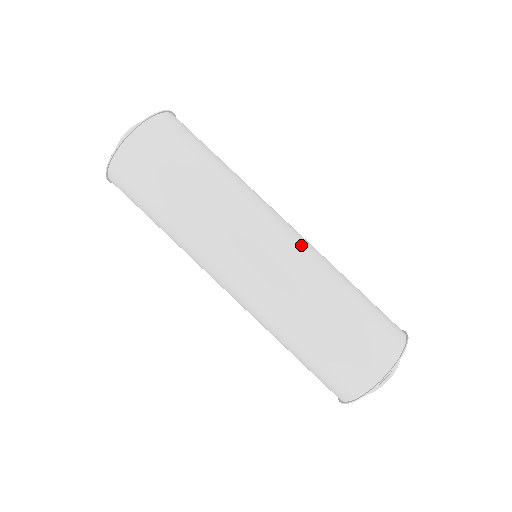
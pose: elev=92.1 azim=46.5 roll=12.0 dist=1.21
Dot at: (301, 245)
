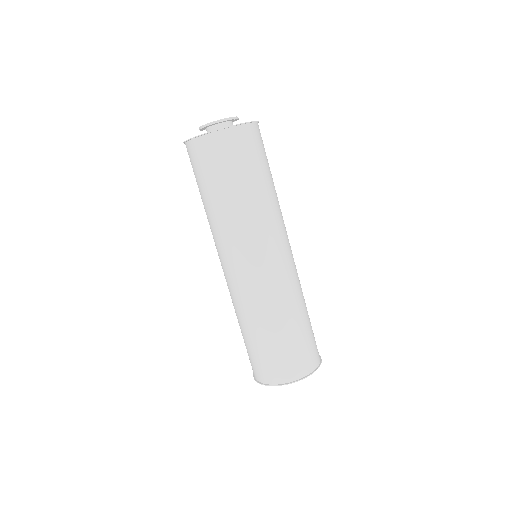
Dot at: (283, 275)
